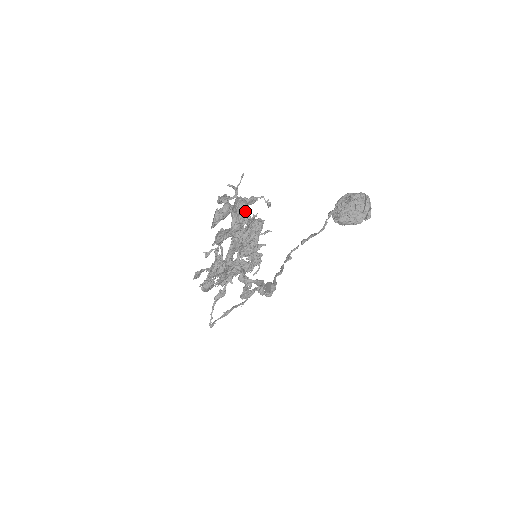
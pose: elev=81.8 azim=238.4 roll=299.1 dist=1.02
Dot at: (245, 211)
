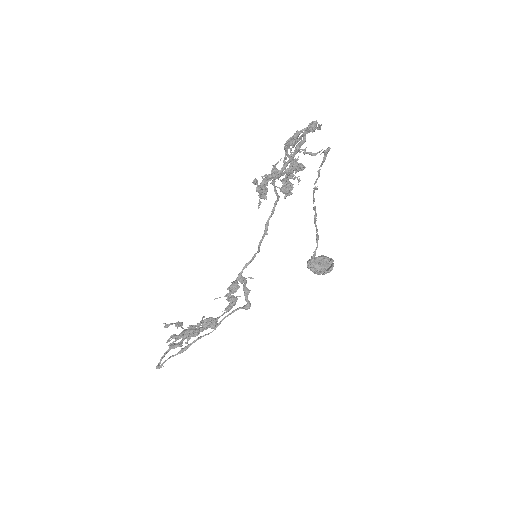
Dot at: occluded
